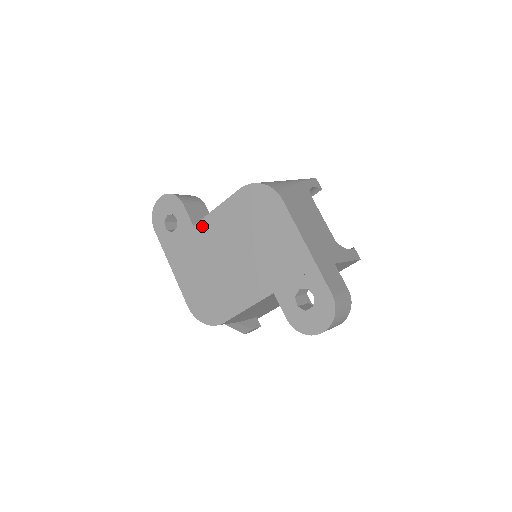
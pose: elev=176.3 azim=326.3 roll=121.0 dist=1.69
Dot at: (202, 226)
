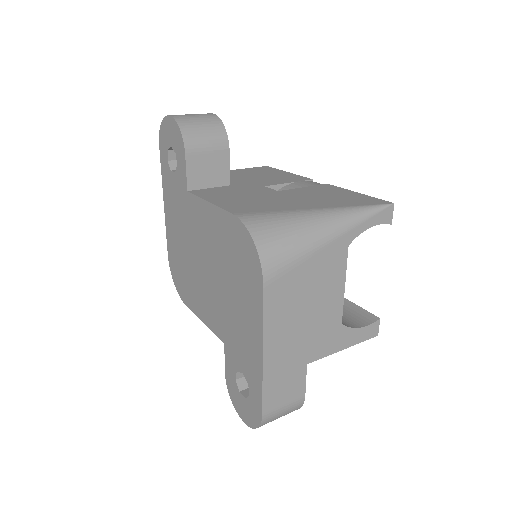
Dot at: (193, 203)
